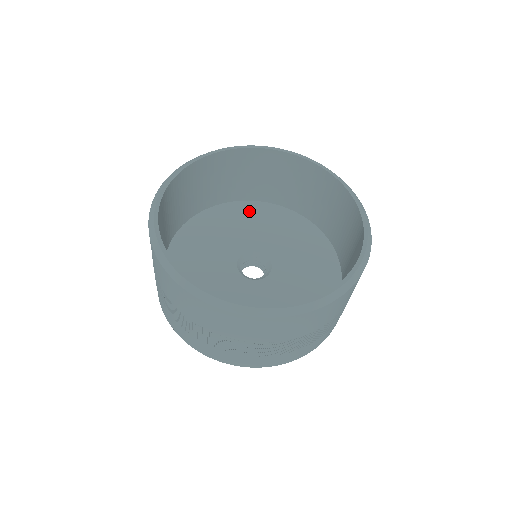
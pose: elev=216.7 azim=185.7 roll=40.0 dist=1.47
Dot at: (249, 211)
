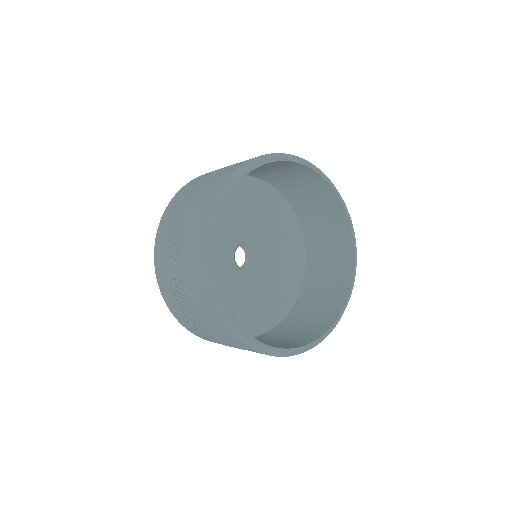
Dot at: occluded
